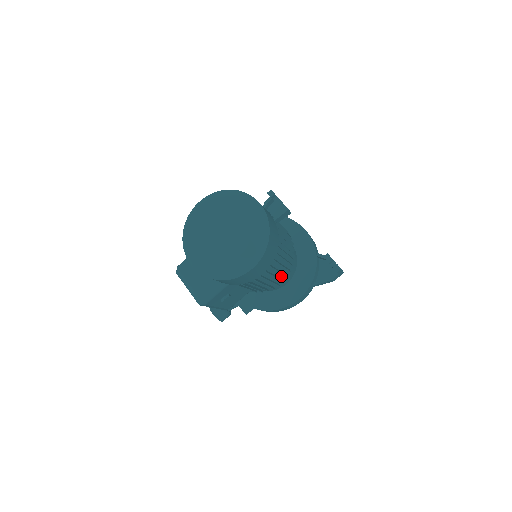
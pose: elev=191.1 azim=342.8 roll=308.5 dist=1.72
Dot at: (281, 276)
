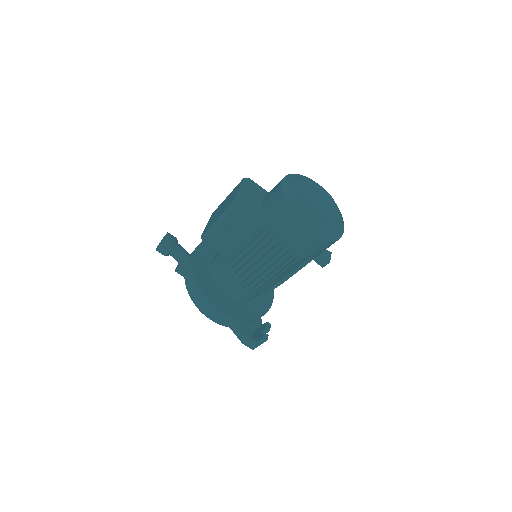
Dot at: (256, 281)
